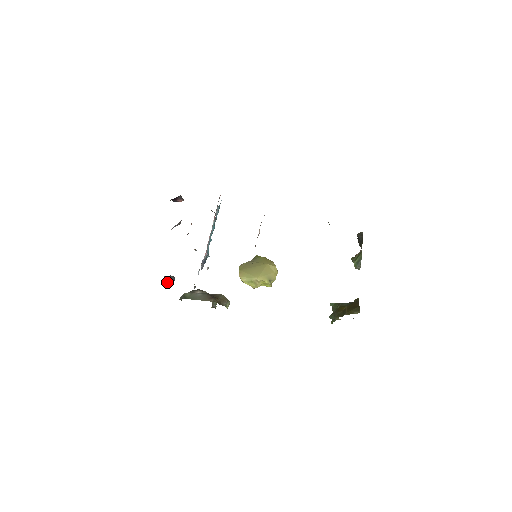
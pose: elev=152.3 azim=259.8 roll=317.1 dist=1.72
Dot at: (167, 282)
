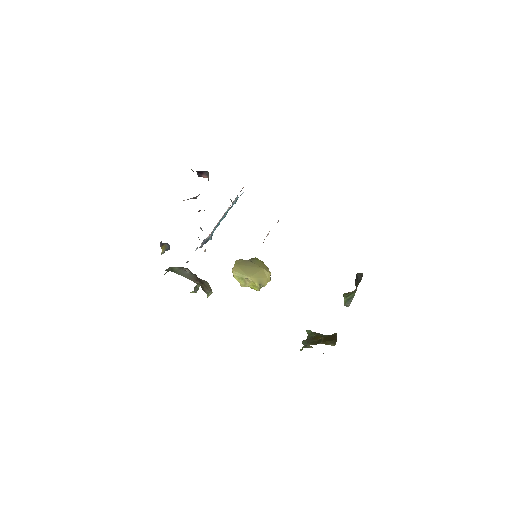
Dot at: (162, 248)
